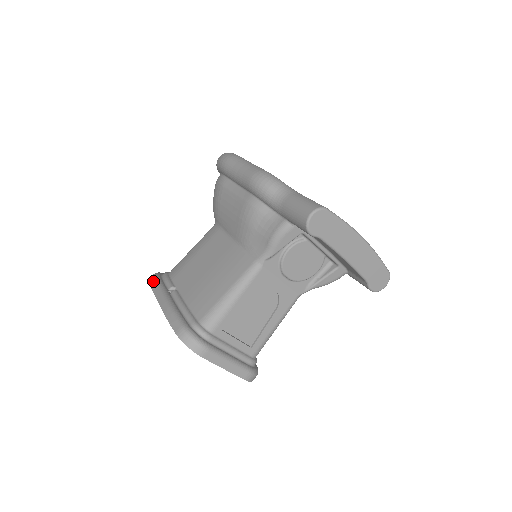
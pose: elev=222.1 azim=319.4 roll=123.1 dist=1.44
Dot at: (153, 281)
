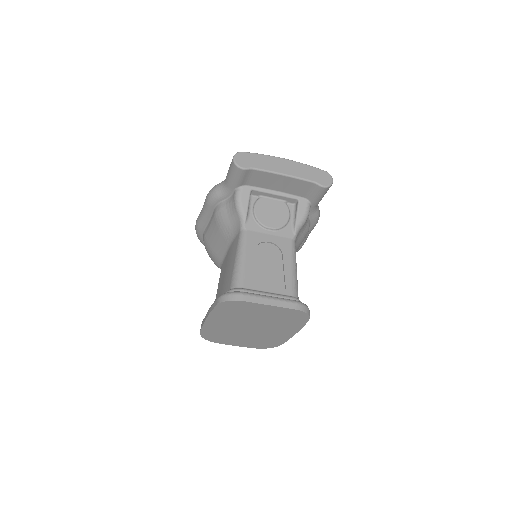
Dot at: occluded
